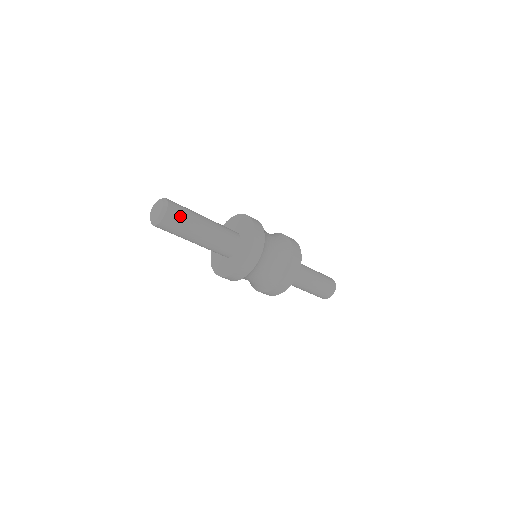
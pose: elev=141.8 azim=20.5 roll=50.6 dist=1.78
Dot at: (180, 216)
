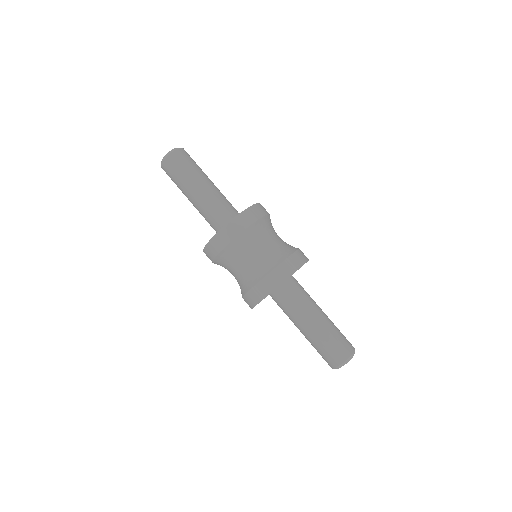
Dot at: (178, 167)
